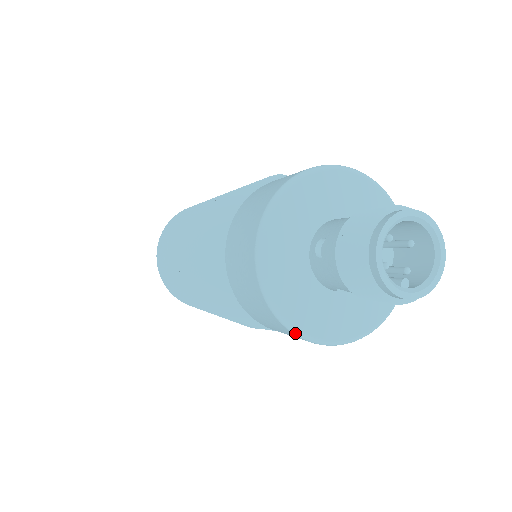
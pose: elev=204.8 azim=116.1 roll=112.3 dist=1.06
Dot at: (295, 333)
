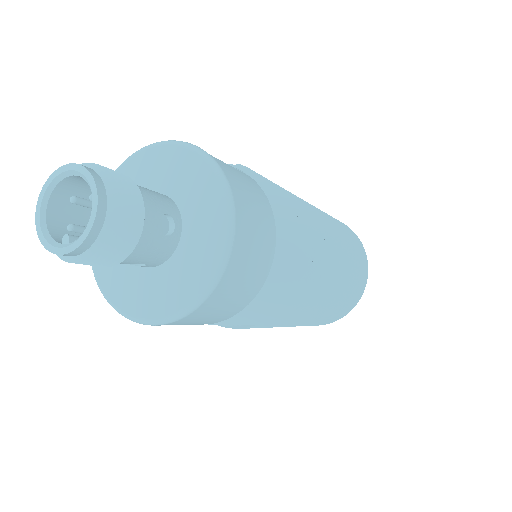
Dot at: (121, 314)
